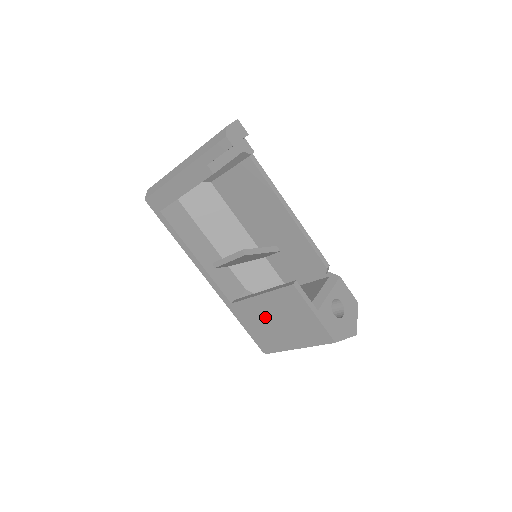
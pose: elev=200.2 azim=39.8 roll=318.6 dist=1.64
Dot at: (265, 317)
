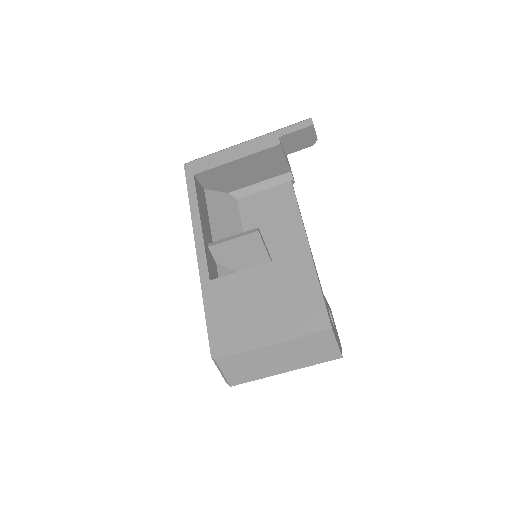
Dot at: (248, 297)
